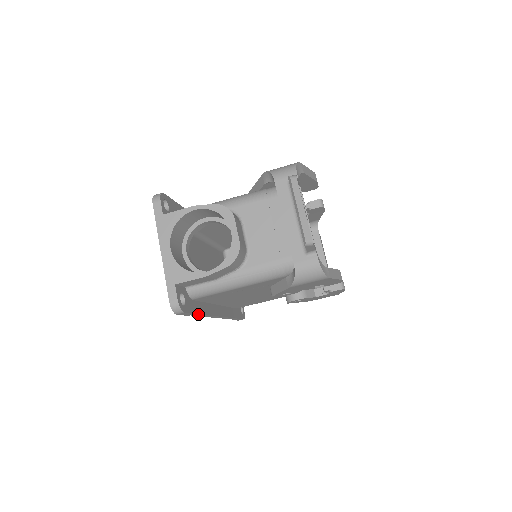
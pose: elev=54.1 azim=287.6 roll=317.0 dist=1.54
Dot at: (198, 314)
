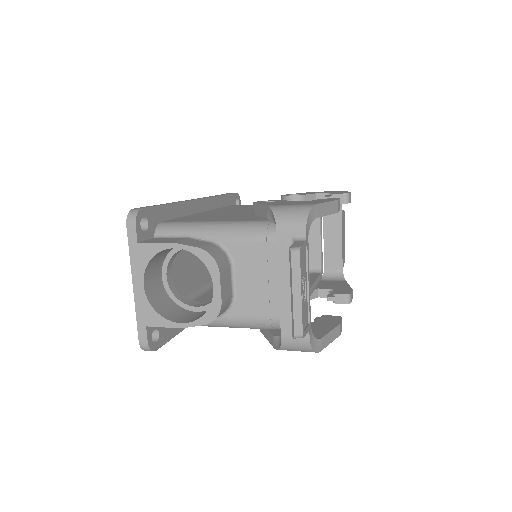
Dot at: (177, 334)
